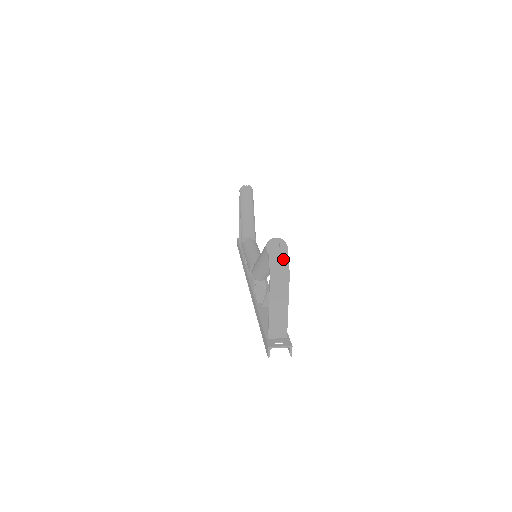
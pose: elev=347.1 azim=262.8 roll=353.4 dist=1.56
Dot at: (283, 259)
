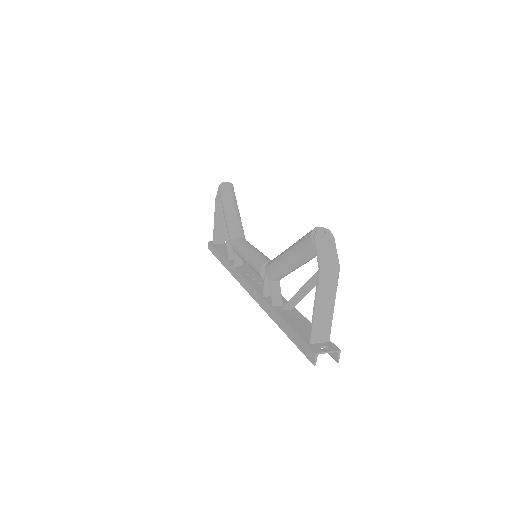
Dot at: (331, 250)
